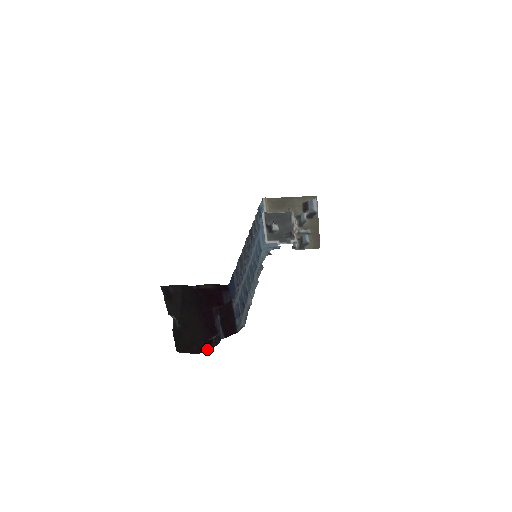
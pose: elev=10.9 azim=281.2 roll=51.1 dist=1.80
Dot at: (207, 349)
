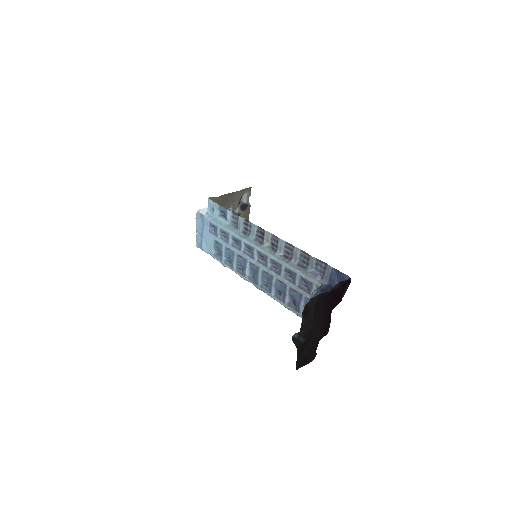
Dot at: occluded
